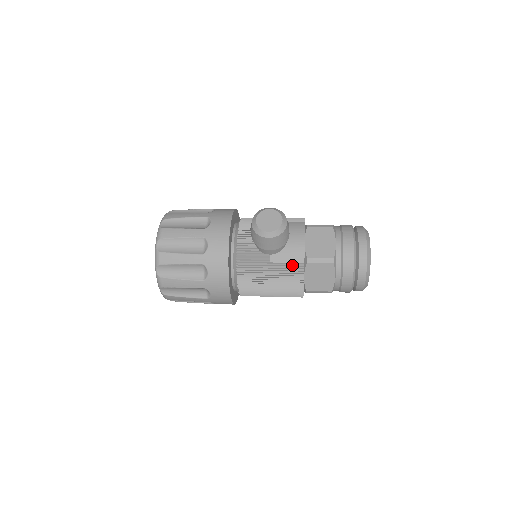
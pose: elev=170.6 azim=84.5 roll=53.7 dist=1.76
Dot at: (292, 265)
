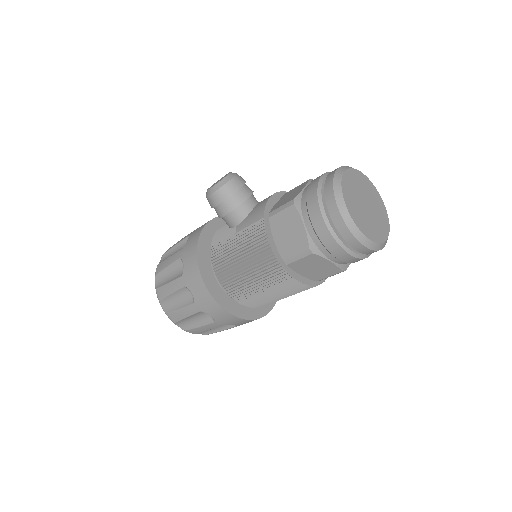
Dot at: (253, 226)
